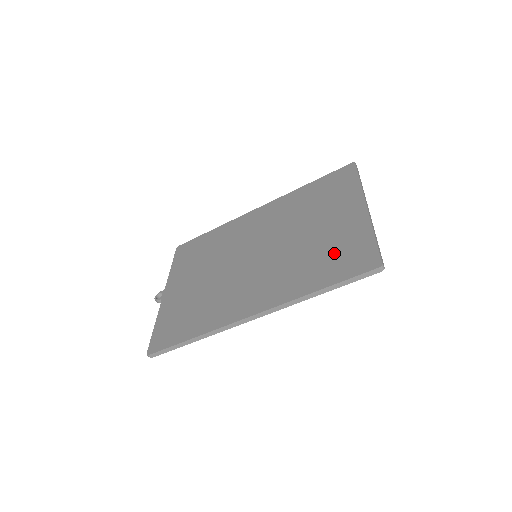
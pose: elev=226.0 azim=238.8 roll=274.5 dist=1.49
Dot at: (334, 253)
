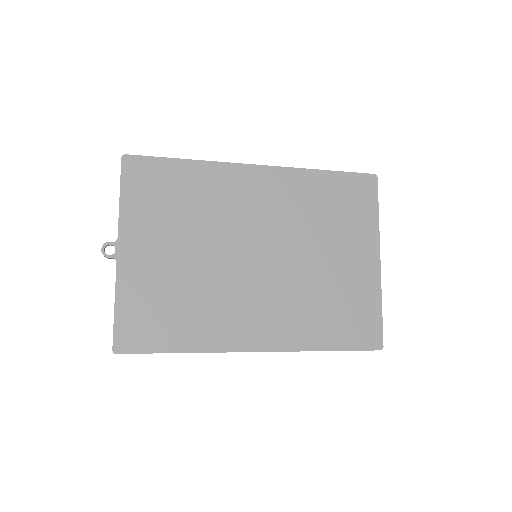
Dot at: (345, 310)
